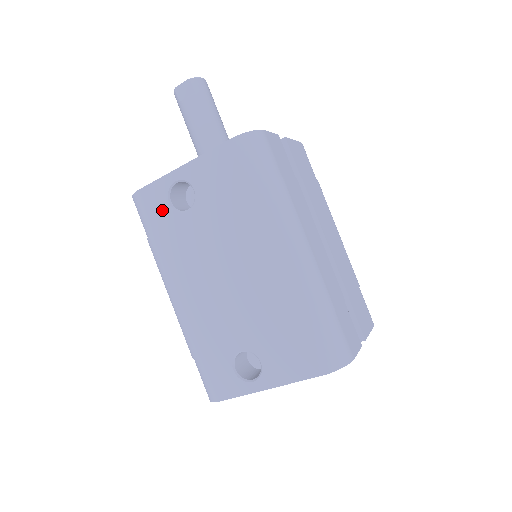
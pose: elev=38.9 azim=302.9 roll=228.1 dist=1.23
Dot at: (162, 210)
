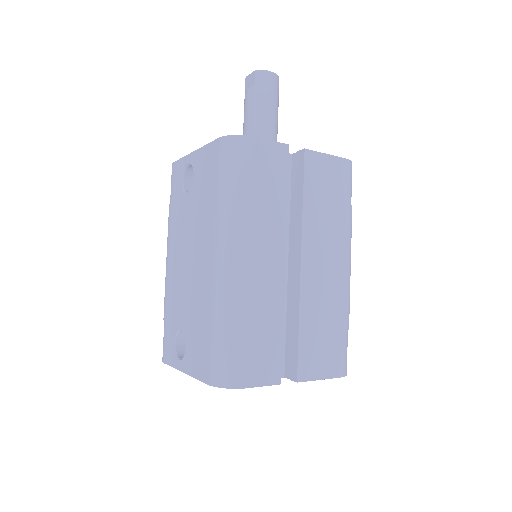
Dot at: (178, 185)
